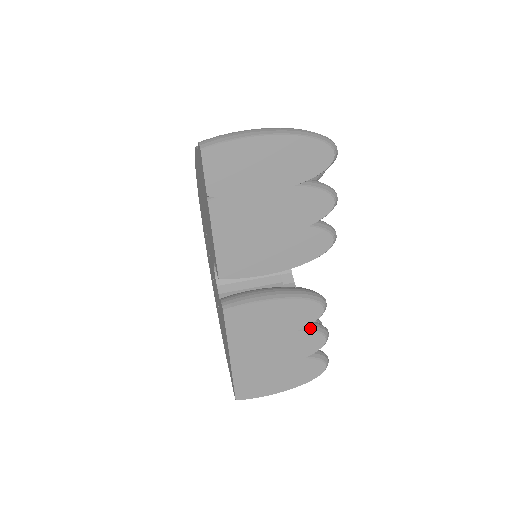
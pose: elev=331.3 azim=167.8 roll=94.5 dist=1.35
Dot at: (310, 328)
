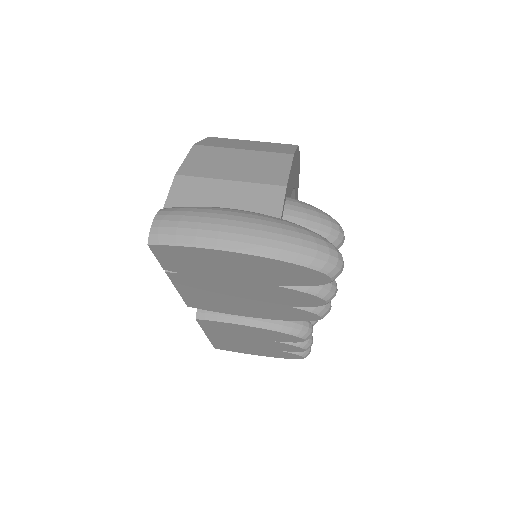
Dot at: occluded
